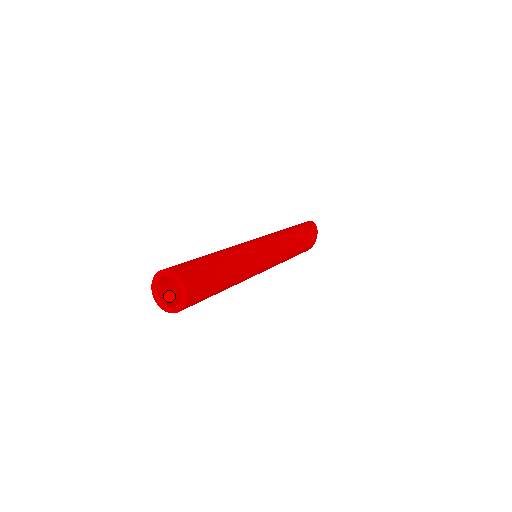
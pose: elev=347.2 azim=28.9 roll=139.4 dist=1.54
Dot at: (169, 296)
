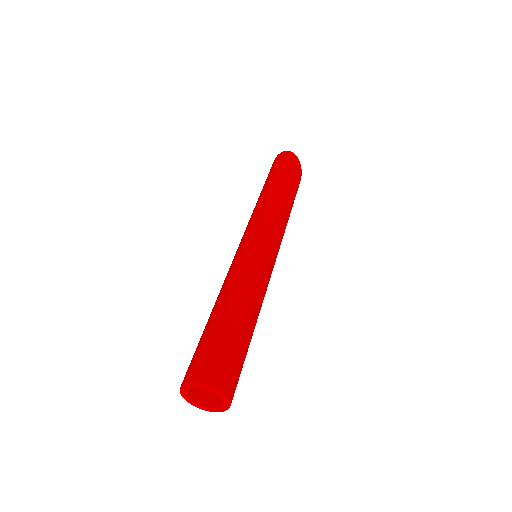
Dot at: occluded
